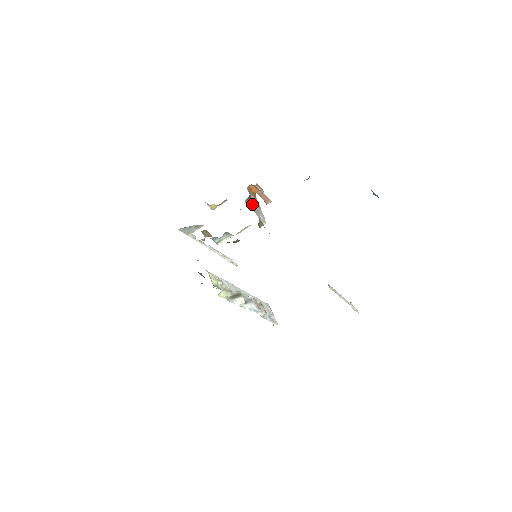
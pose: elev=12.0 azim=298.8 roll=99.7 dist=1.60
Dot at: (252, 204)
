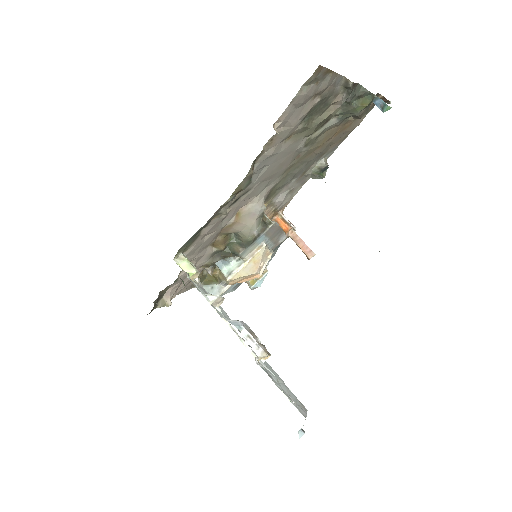
Dot at: occluded
